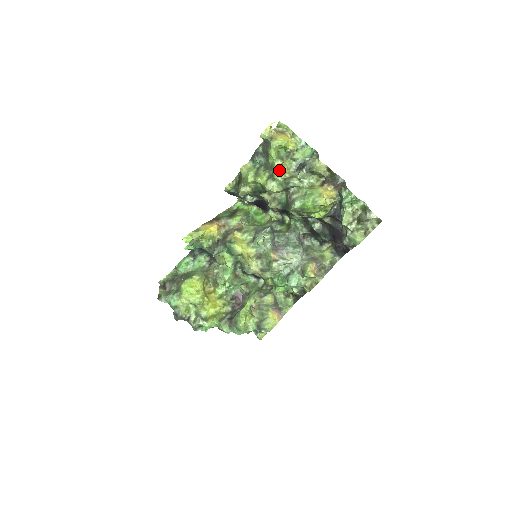
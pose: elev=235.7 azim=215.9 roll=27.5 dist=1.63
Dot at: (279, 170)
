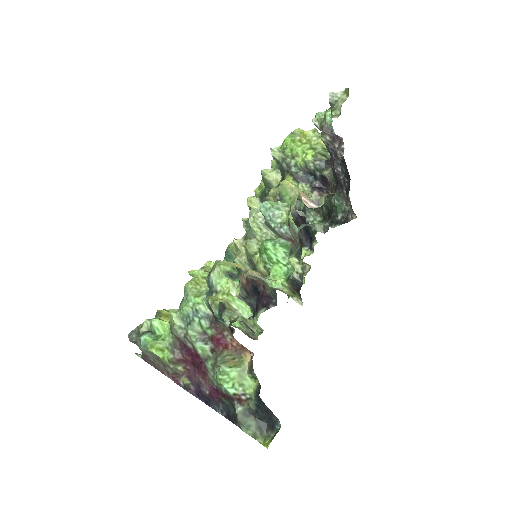
Dot at: occluded
